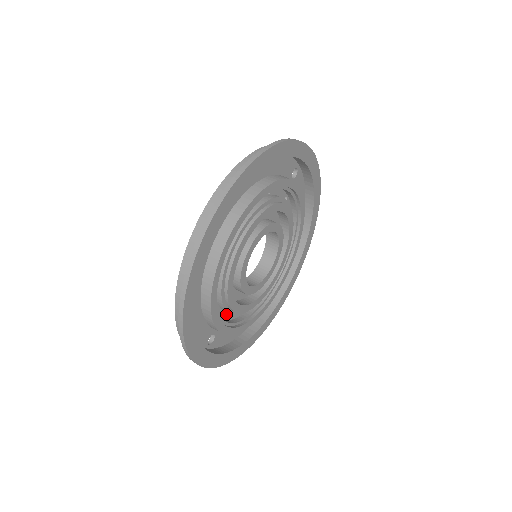
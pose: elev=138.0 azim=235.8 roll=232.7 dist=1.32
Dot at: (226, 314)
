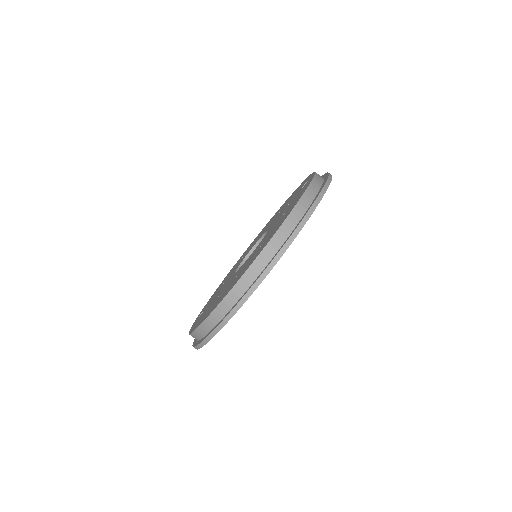
Dot at: occluded
